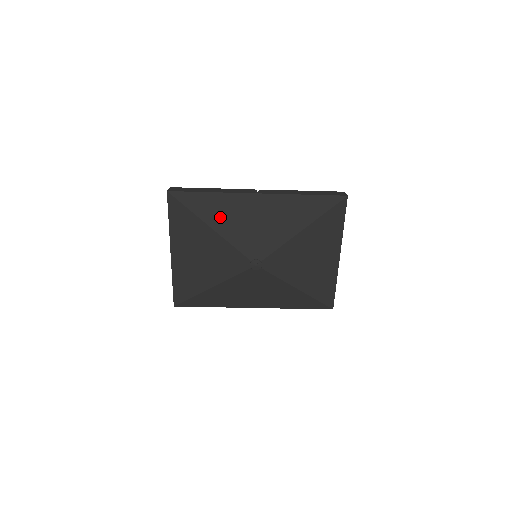
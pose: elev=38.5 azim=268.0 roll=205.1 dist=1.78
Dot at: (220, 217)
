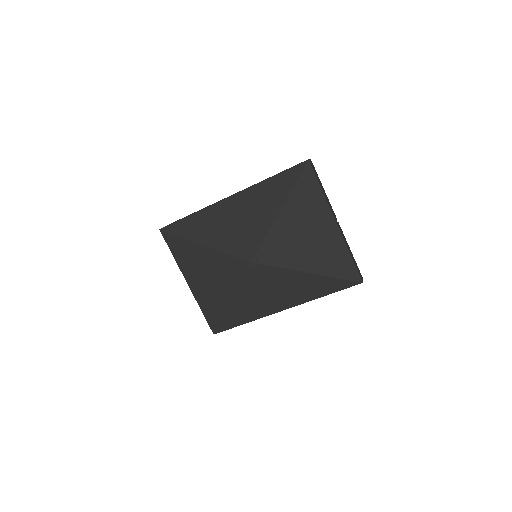
Dot at: (206, 232)
